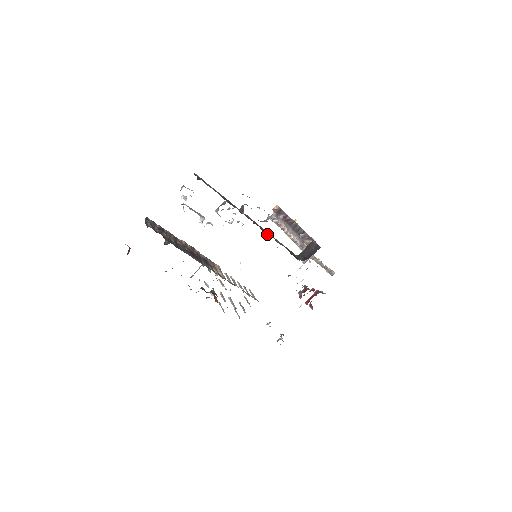
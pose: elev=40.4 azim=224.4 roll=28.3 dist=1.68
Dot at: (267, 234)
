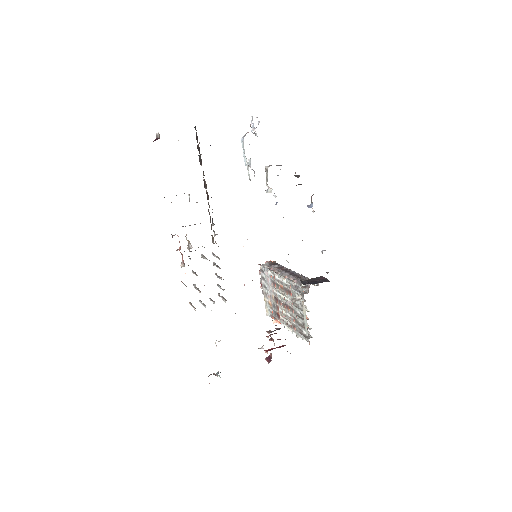
Dot at: occluded
